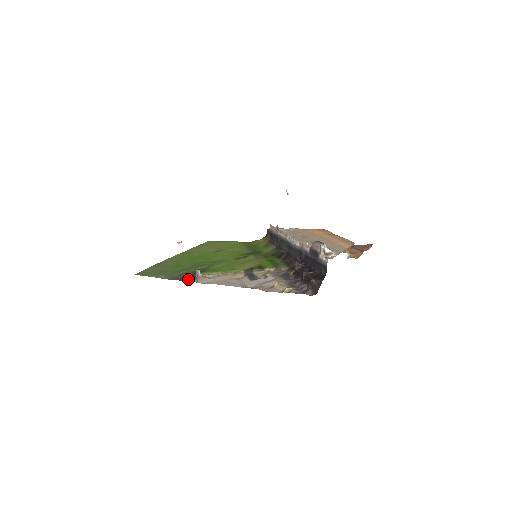
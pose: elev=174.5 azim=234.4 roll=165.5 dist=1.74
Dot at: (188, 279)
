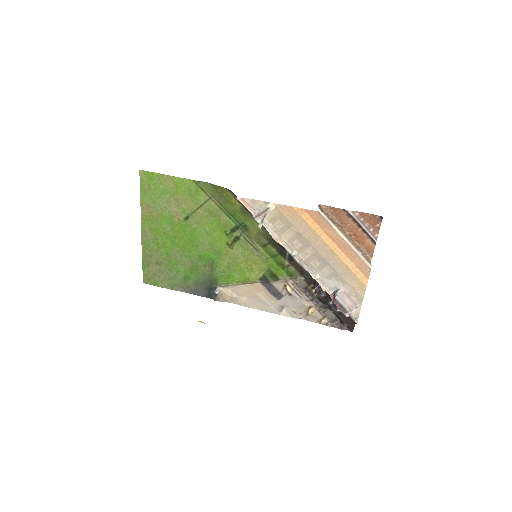
Dot at: (213, 298)
